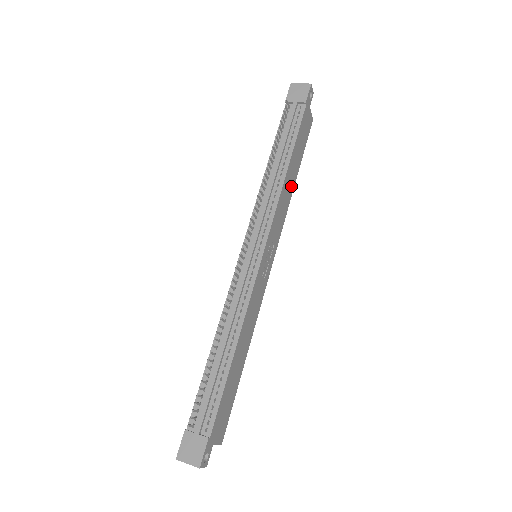
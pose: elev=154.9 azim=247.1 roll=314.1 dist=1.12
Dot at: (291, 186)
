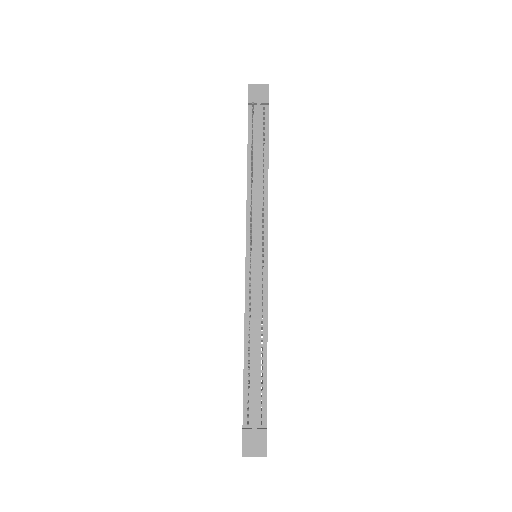
Dot at: occluded
